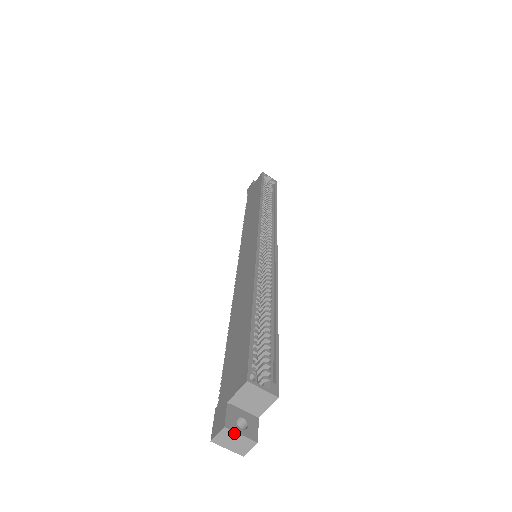
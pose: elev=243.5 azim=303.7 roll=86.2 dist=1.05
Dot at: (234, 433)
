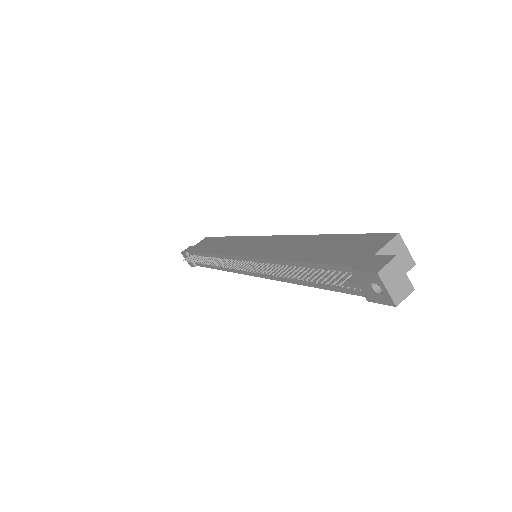
Dot at: (401, 268)
